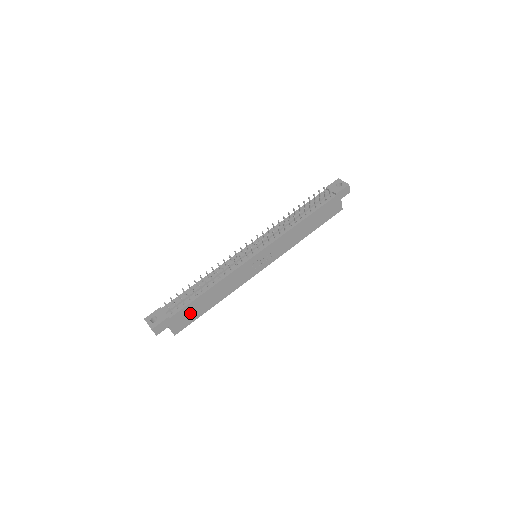
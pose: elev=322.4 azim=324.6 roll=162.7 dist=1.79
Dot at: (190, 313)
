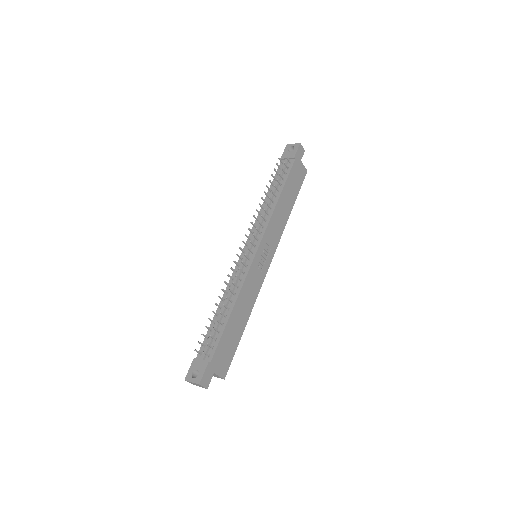
Dot at: (227, 347)
